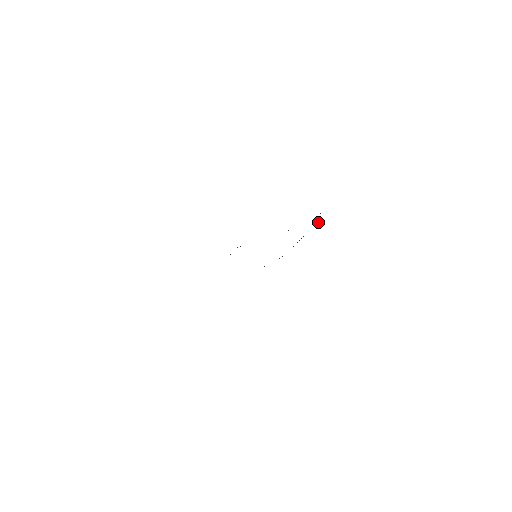
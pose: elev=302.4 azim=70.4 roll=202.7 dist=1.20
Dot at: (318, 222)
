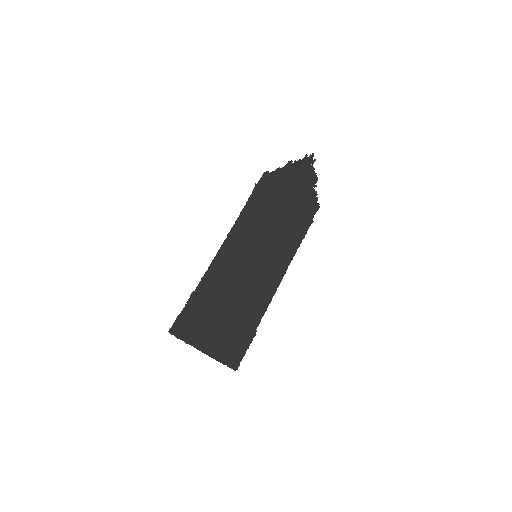
Dot at: (260, 316)
